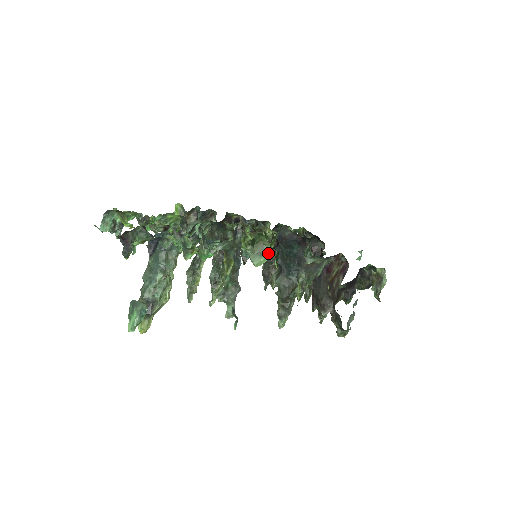
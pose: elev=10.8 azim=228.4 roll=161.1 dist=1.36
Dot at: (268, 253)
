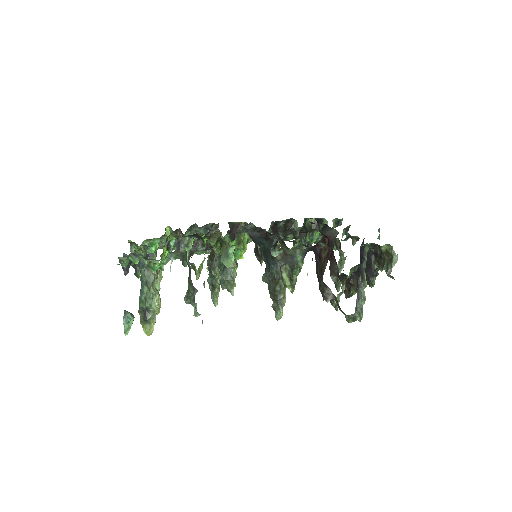
Dot at: (232, 254)
